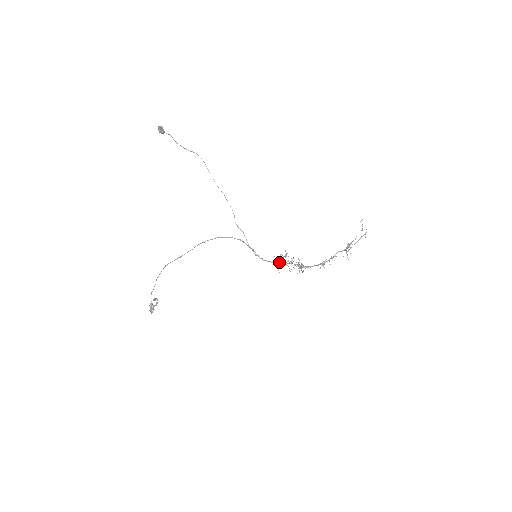
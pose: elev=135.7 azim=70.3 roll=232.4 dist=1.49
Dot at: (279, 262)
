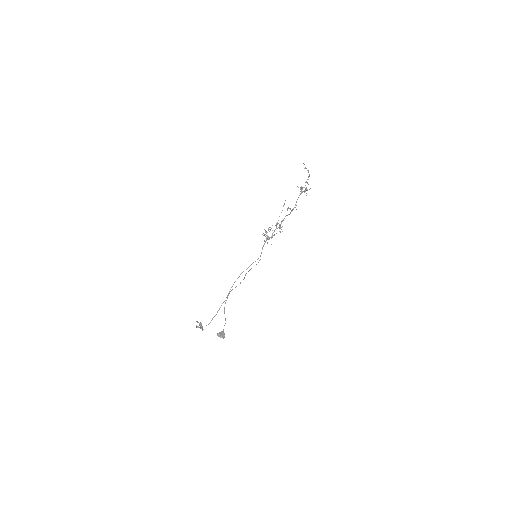
Dot at: occluded
